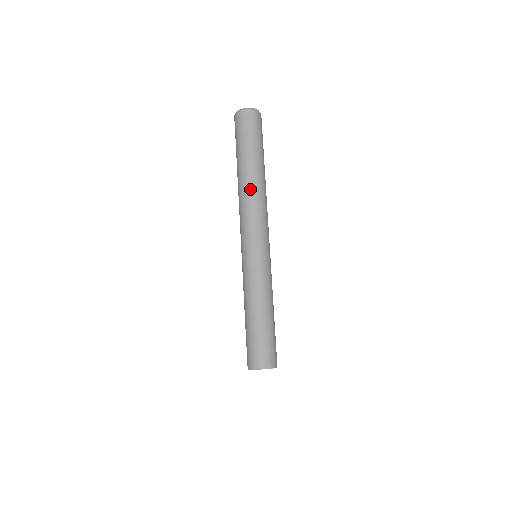
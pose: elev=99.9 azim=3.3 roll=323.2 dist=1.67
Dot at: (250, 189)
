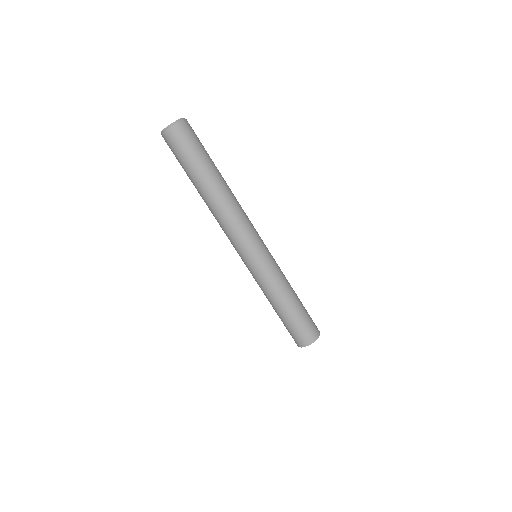
Dot at: (221, 204)
